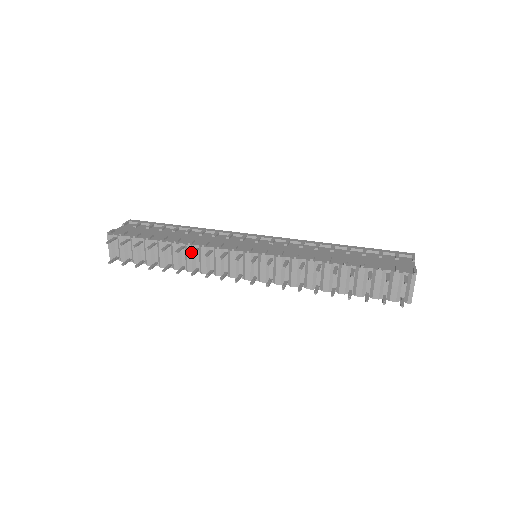
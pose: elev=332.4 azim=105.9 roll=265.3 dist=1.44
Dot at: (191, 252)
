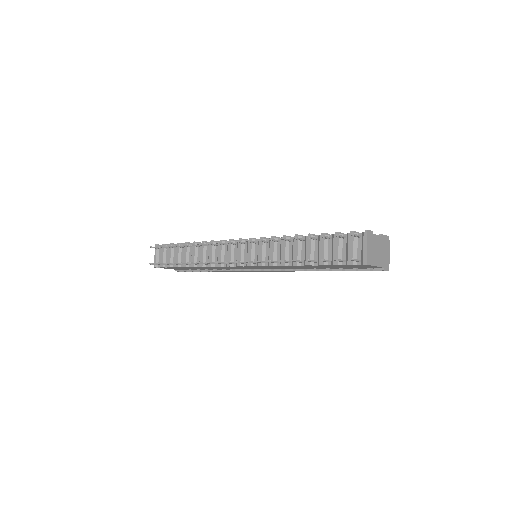
Dot at: (199, 243)
